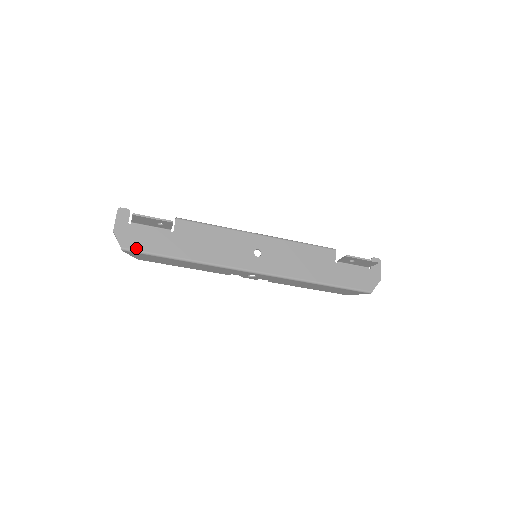
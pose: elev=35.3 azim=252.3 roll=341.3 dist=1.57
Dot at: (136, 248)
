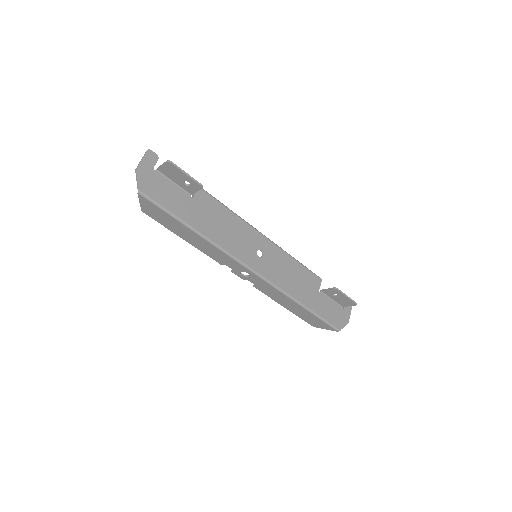
Dot at: (153, 197)
